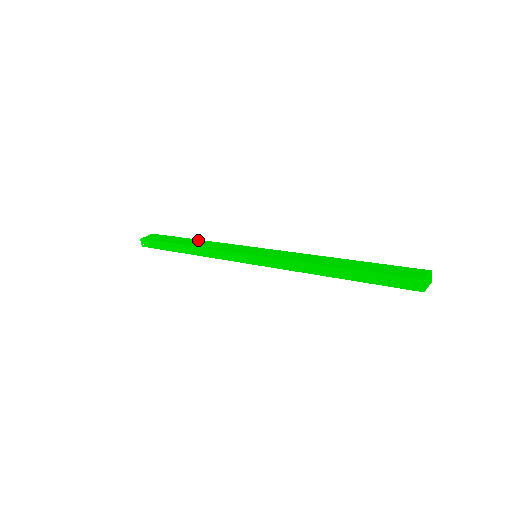
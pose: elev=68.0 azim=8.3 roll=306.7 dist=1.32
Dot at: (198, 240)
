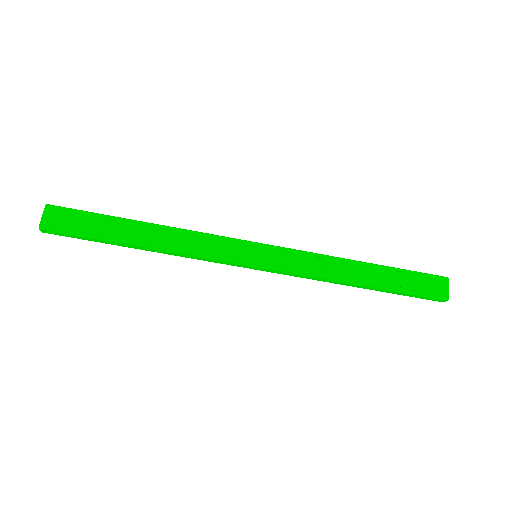
Dot at: (152, 227)
